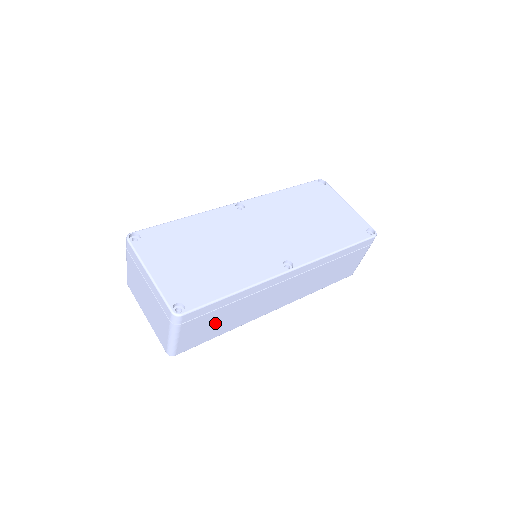
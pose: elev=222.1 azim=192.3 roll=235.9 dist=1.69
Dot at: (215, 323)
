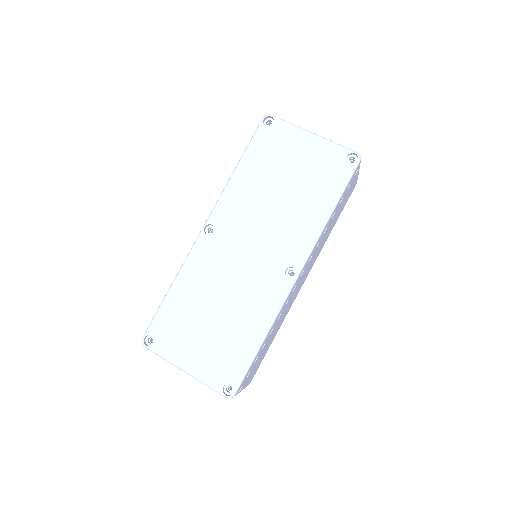
Dot at: (263, 353)
